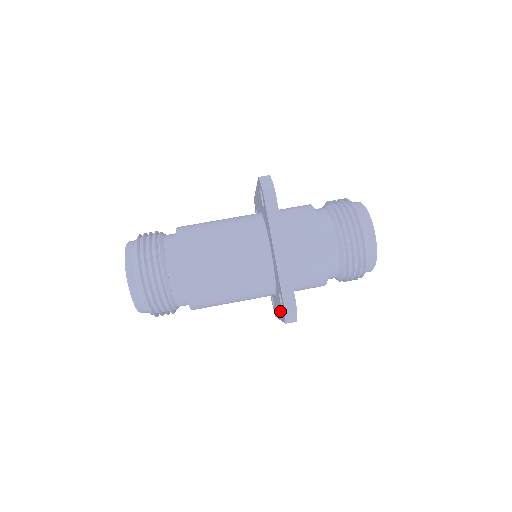
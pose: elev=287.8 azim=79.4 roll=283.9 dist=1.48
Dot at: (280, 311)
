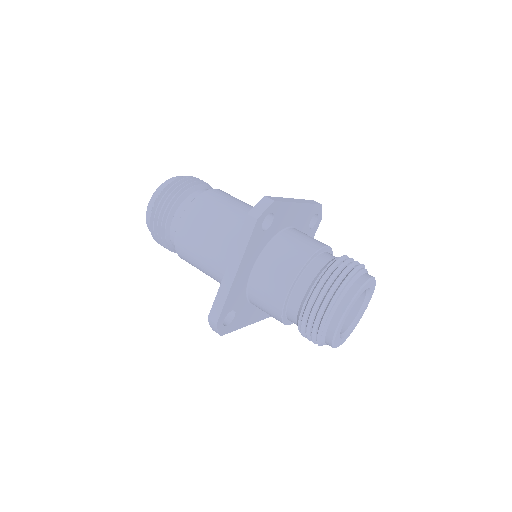
Dot at: occluded
